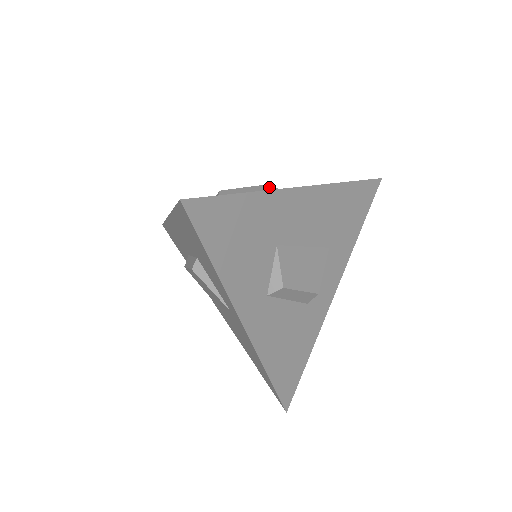
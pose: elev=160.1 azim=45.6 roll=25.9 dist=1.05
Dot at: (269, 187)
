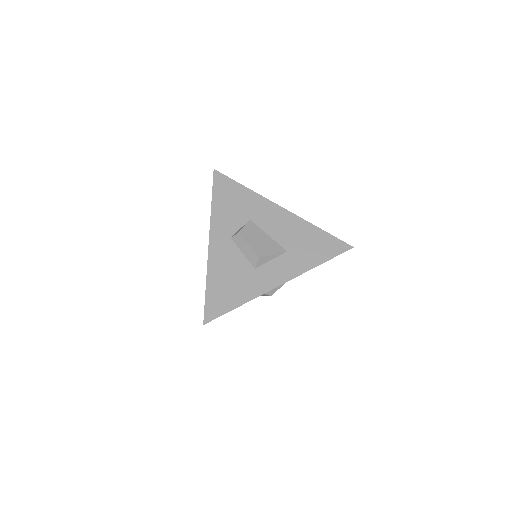
Dot at: occluded
